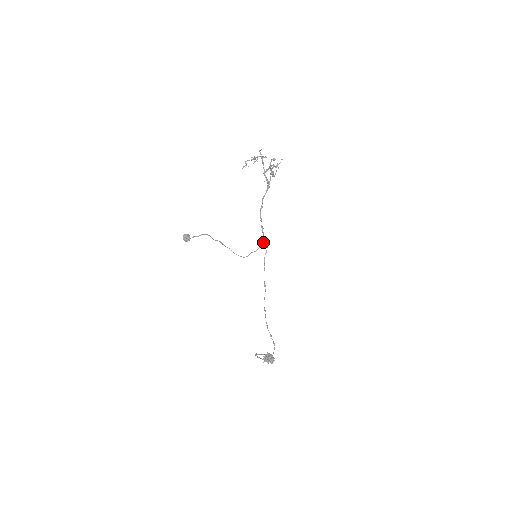
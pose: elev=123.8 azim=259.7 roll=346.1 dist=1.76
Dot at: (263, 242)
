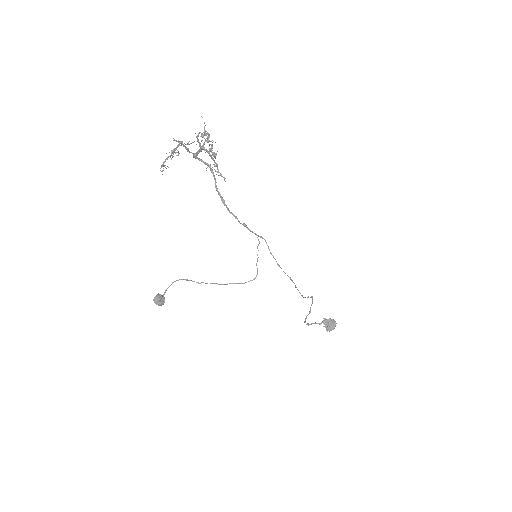
Dot at: occluded
